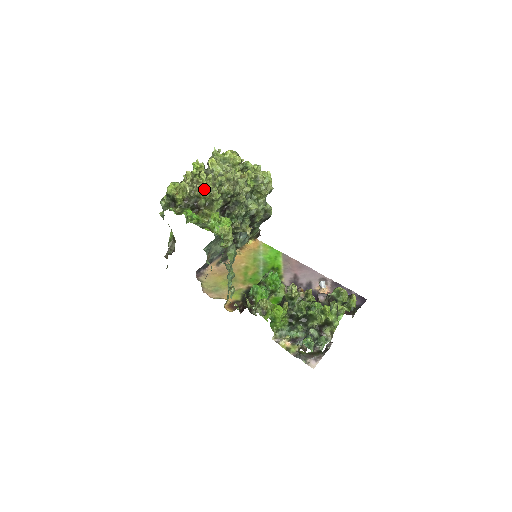
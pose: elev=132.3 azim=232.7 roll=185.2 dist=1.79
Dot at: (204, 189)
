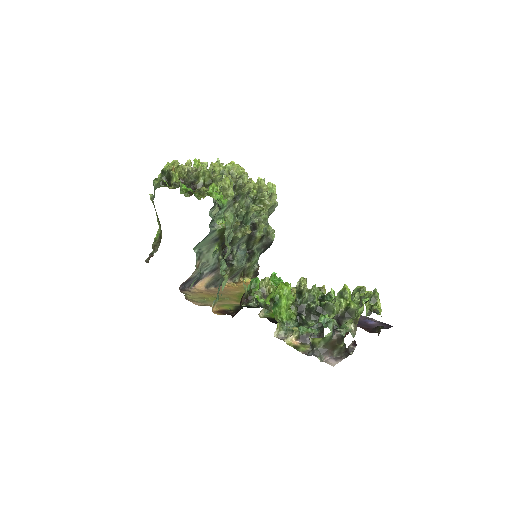
Dot at: occluded
